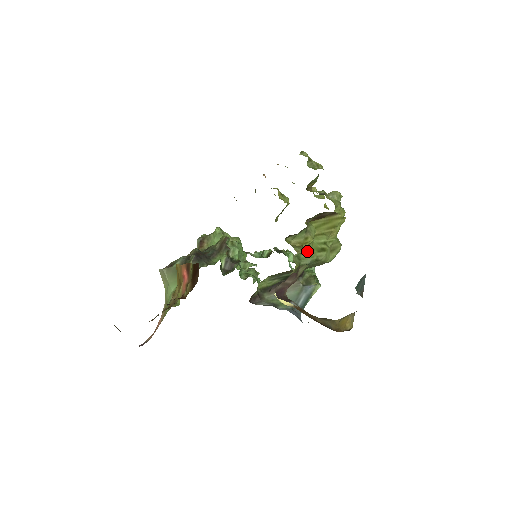
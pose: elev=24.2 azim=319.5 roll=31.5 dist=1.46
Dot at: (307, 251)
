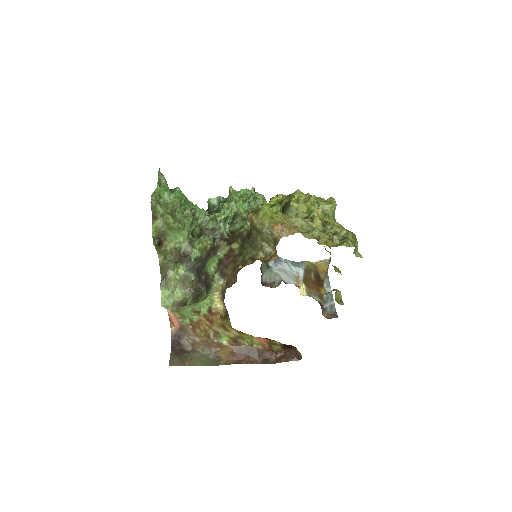
Dot at: occluded
